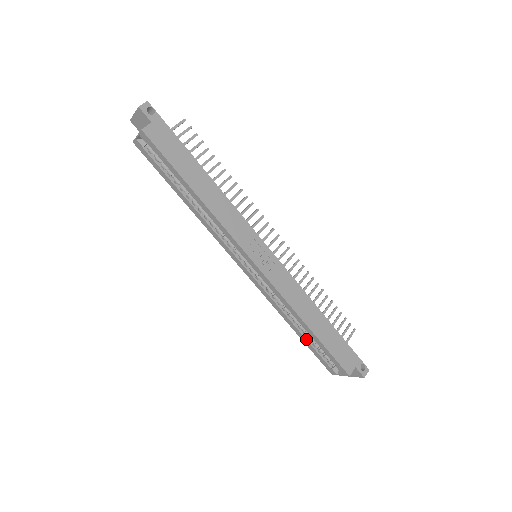
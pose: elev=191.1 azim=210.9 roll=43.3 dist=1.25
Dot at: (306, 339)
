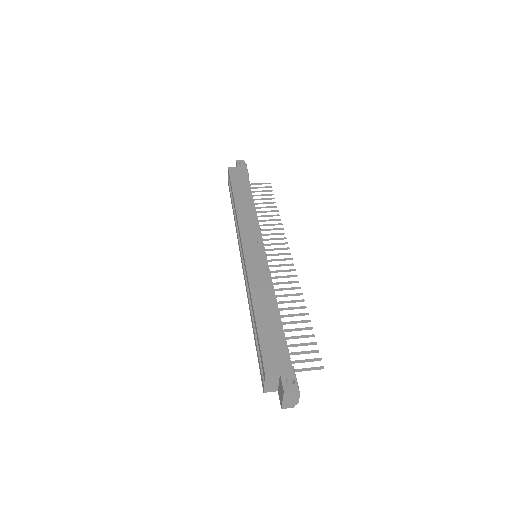
Dot at: (255, 335)
